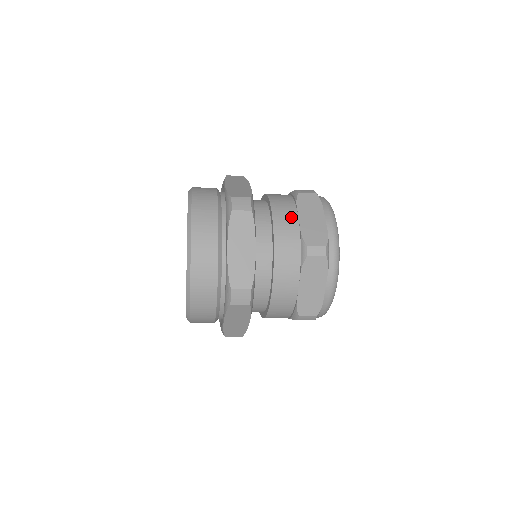
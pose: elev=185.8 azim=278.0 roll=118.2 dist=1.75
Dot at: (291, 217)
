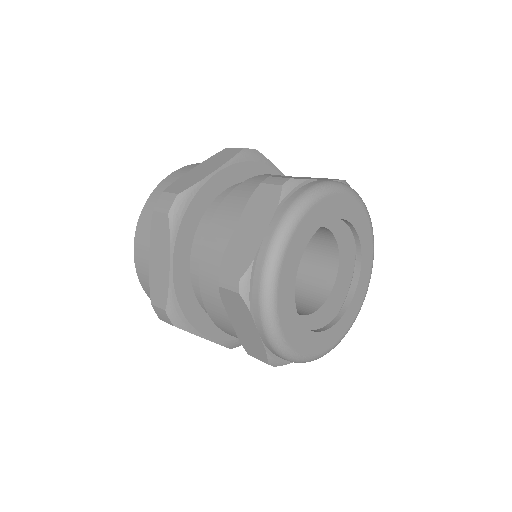
Dot at: (223, 317)
